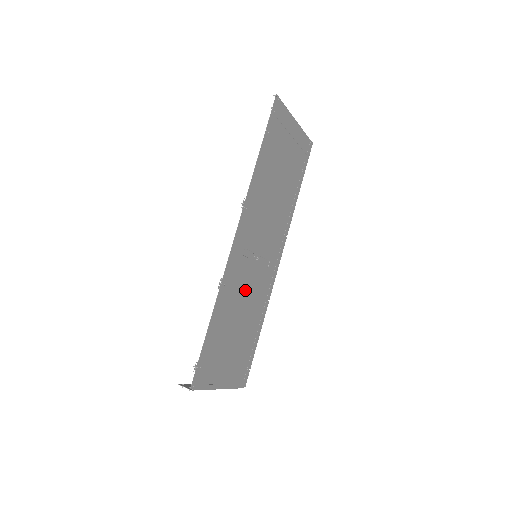
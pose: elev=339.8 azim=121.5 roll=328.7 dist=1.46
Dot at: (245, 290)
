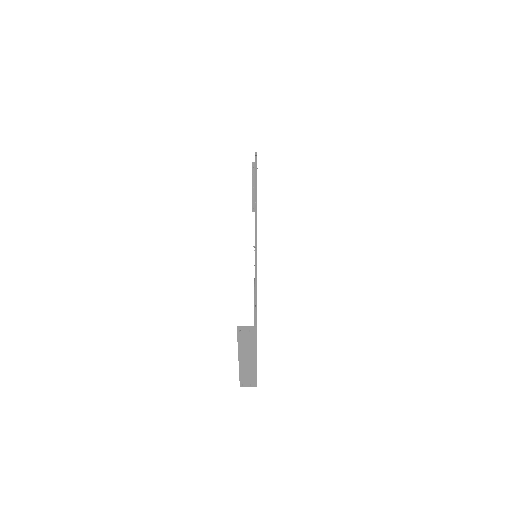
Dot at: occluded
